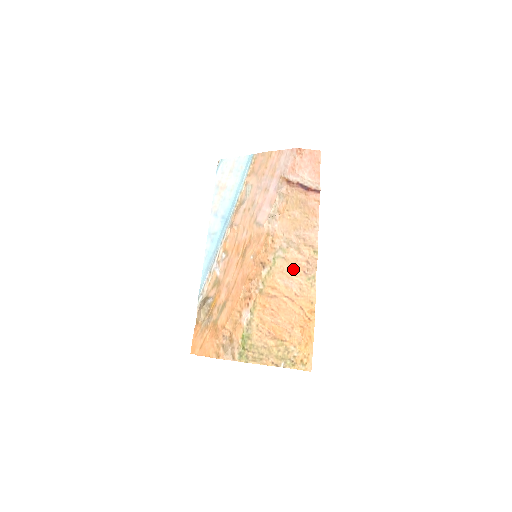
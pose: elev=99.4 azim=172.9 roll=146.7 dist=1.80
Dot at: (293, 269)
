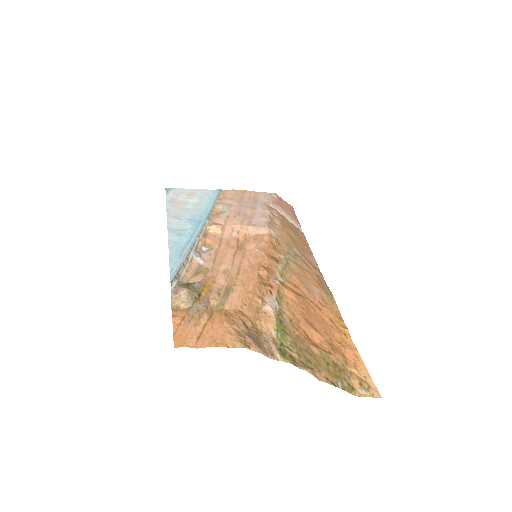
Dot at: (308, 277)
